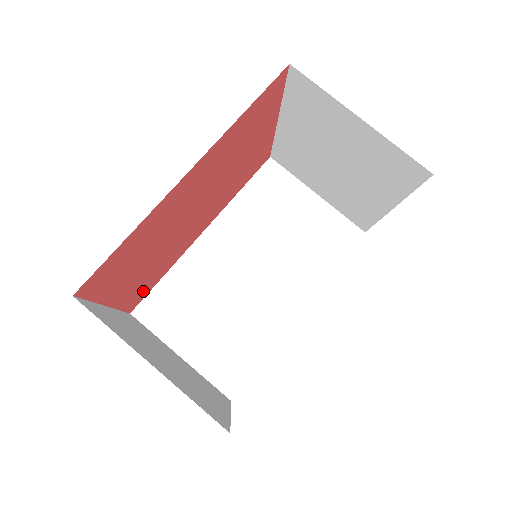
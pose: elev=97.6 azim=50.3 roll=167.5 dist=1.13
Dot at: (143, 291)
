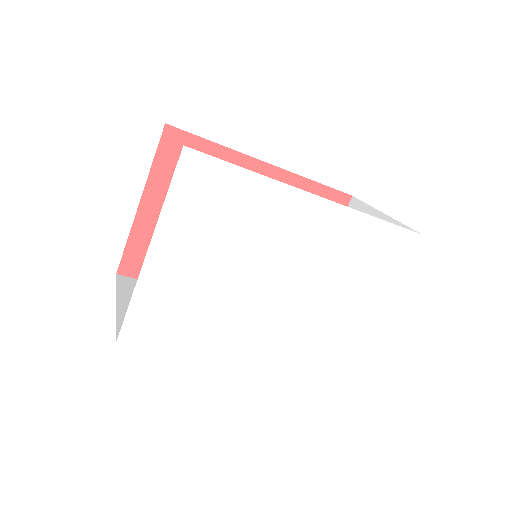
Dot at: occluded
